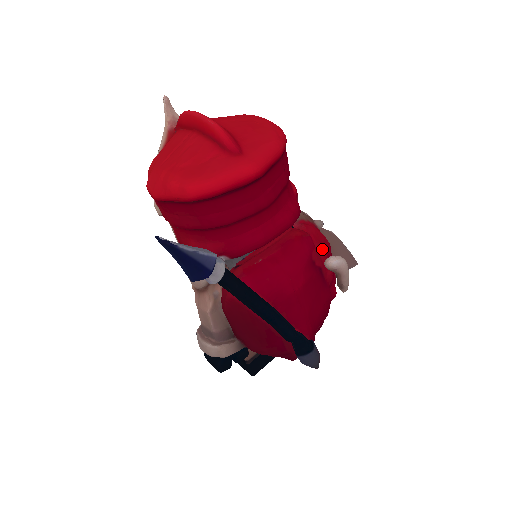
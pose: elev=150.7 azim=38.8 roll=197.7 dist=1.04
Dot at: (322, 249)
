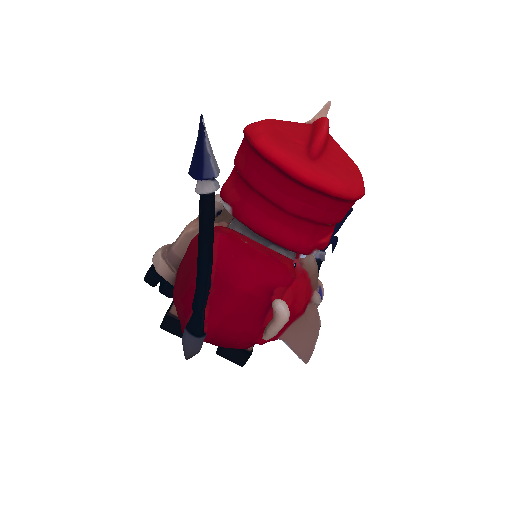
Dot at: (290, 299)
